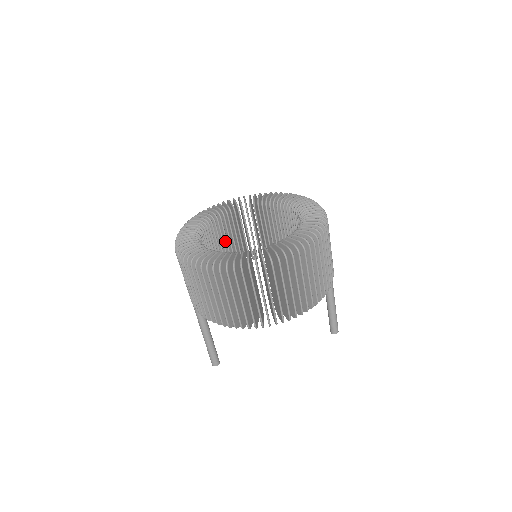
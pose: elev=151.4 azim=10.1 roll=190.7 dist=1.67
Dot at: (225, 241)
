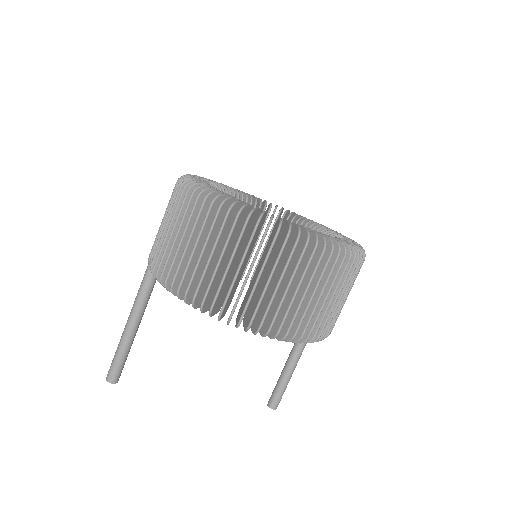
Dot at: occluded
